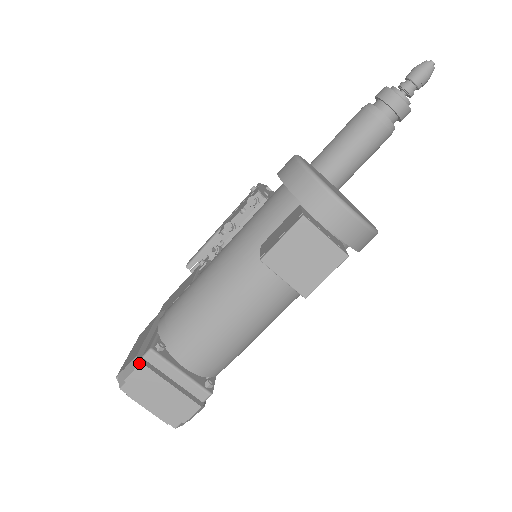
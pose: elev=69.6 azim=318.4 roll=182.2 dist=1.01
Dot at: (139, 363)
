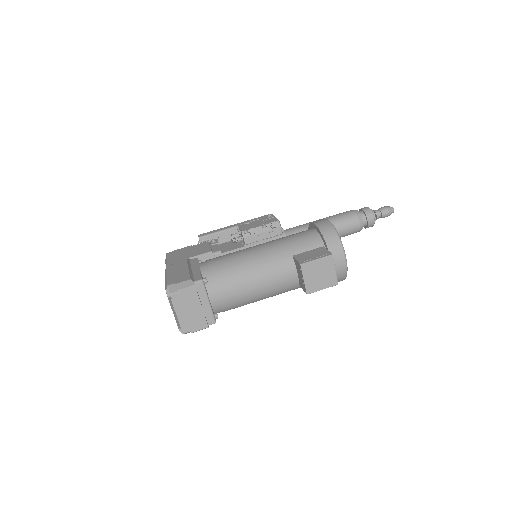
Dot at: (193, 284)
